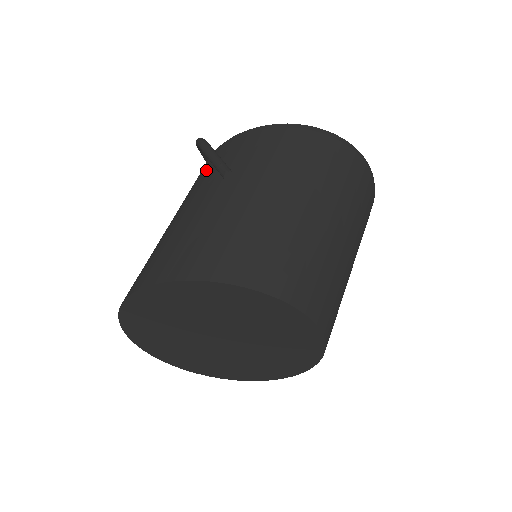
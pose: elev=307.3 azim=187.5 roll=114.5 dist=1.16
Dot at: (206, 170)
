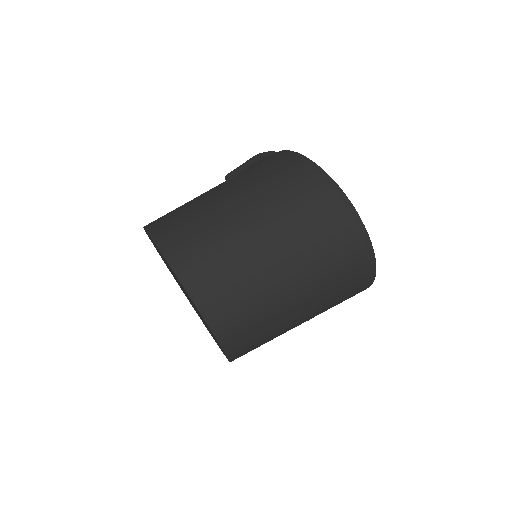
Dot at: occluded
